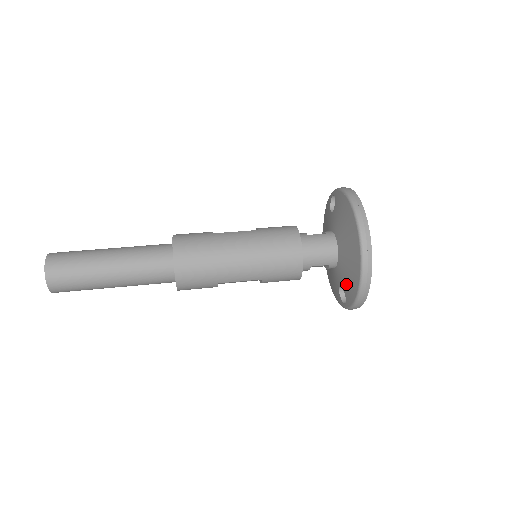
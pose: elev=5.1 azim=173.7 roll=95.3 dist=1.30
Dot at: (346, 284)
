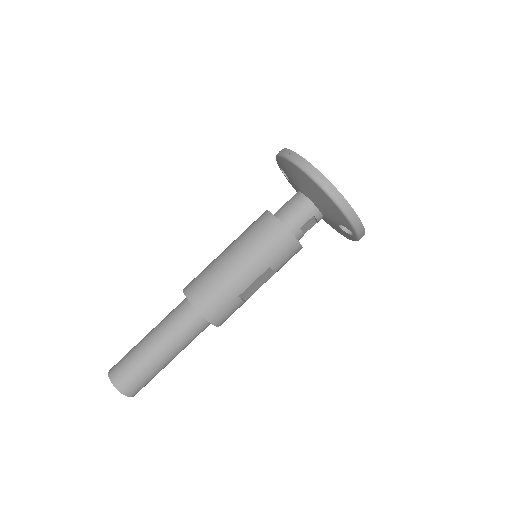
Dot at: (335, 217)
